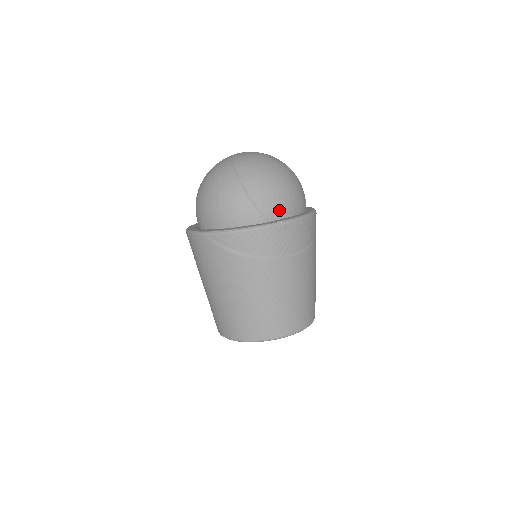
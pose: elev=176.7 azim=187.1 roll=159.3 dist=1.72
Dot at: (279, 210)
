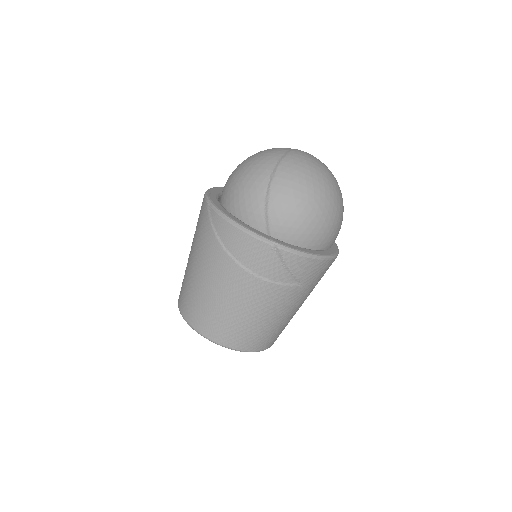
Dot at: (287, 231)
